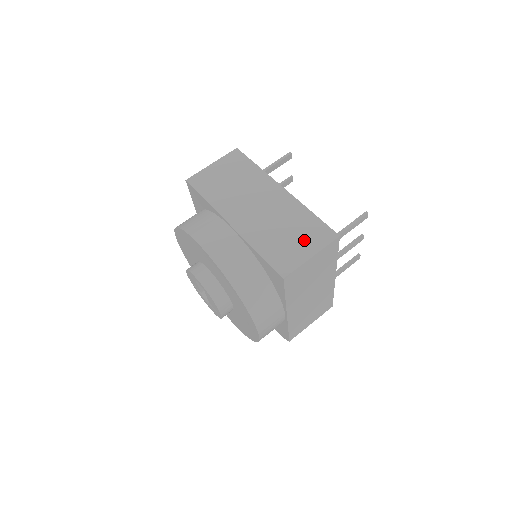
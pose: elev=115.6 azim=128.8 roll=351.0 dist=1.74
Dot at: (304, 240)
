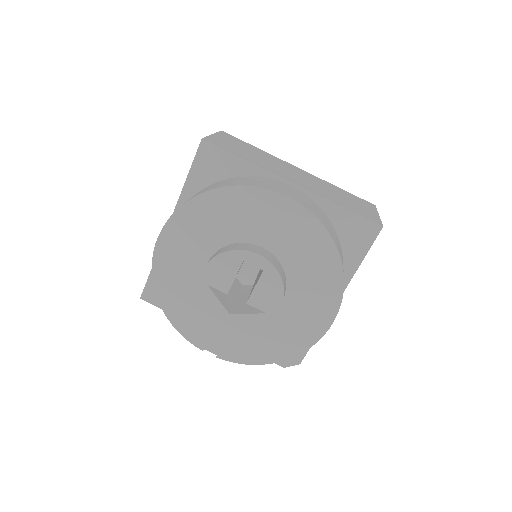
Dot at: (359, 203)
